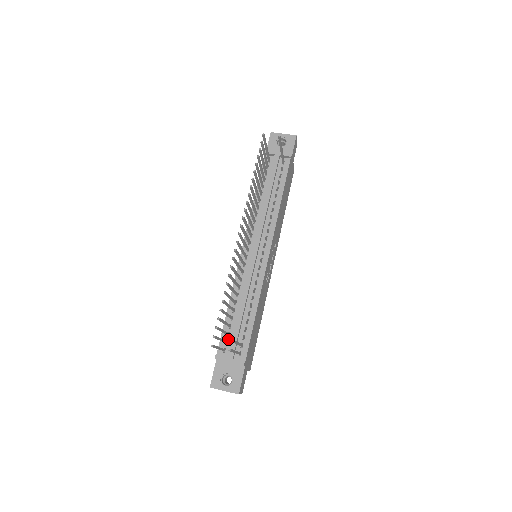
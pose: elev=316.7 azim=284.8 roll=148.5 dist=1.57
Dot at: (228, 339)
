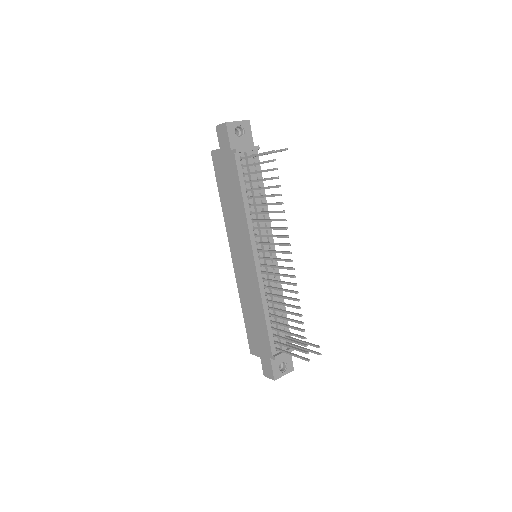
Dot at: (275, 339)
